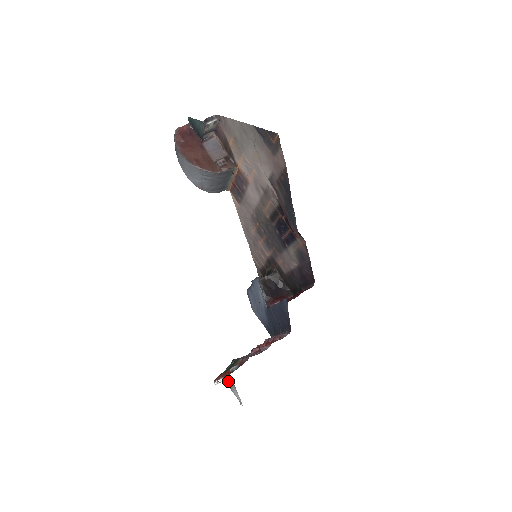
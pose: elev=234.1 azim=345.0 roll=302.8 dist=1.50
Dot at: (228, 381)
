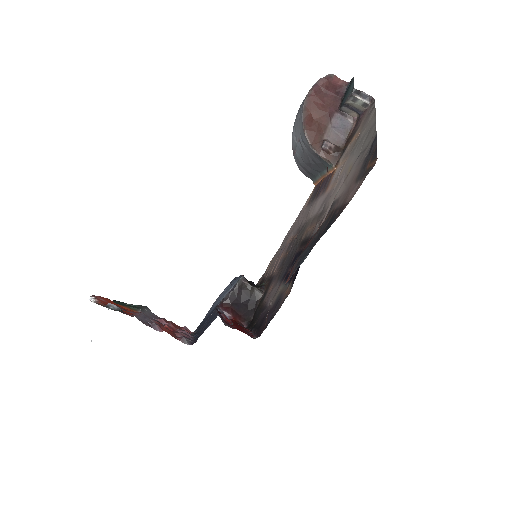
Dot at: occluded
